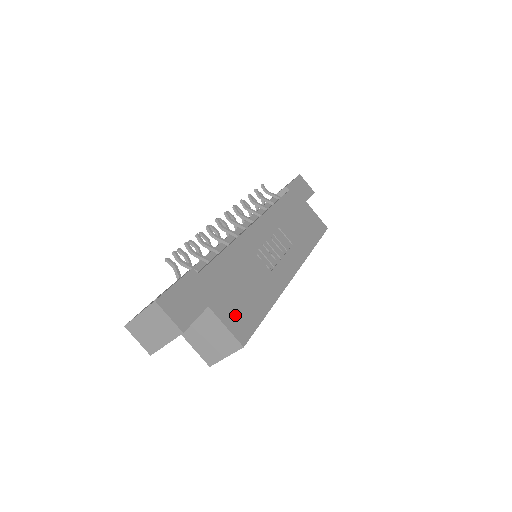
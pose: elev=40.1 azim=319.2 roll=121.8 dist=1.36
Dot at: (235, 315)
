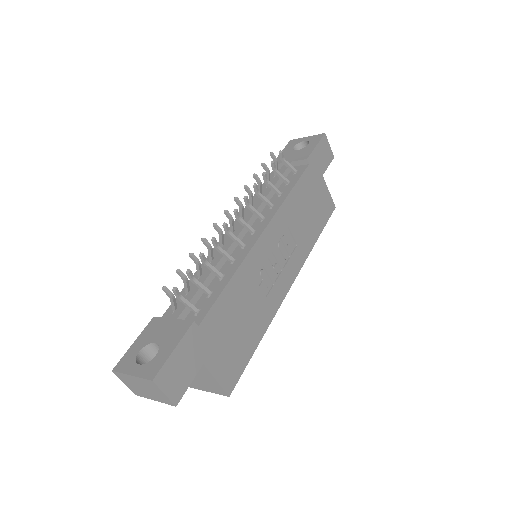
Dot at: (227, 363)
